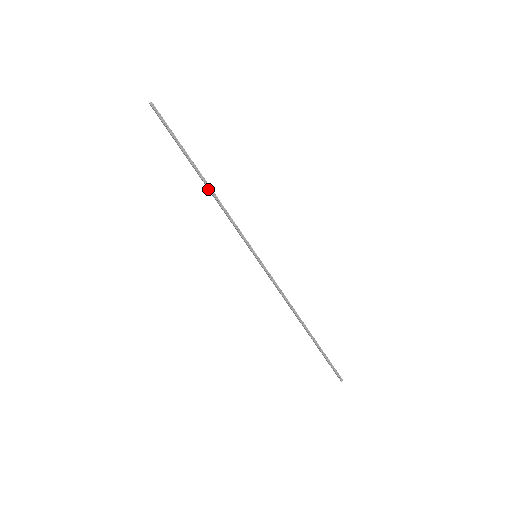
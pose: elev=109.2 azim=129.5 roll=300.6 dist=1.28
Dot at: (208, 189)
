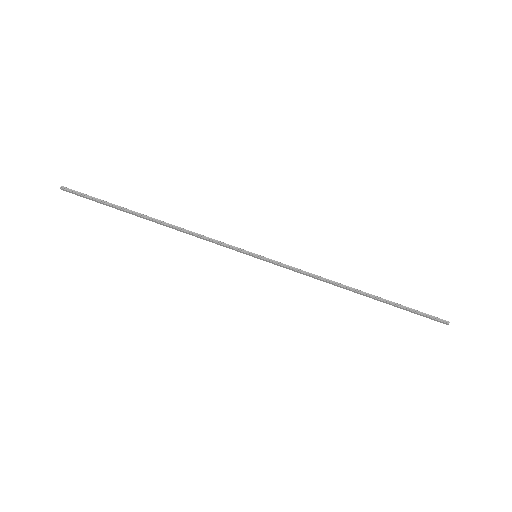
Dot at: occluded
